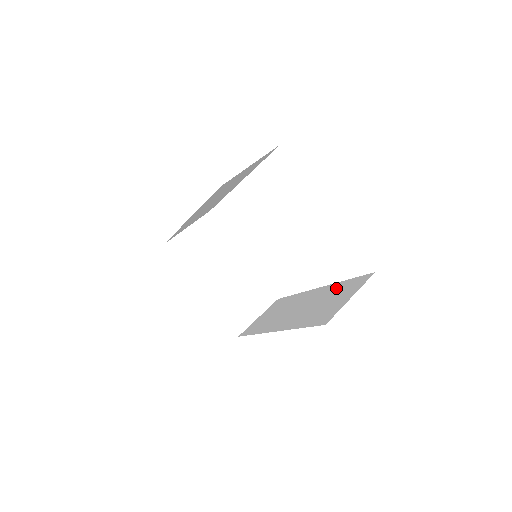
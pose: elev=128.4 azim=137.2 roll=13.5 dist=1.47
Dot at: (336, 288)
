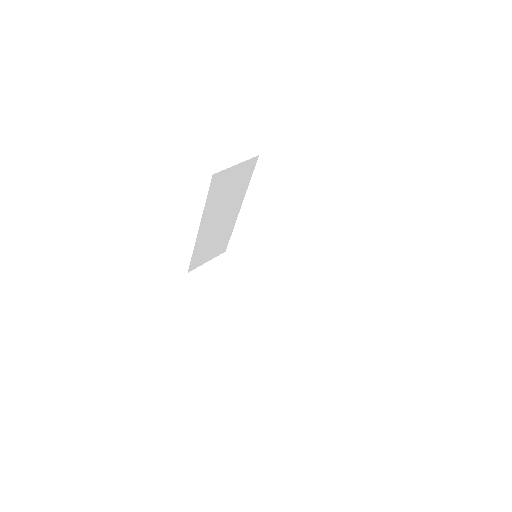
Dot at: occluded
